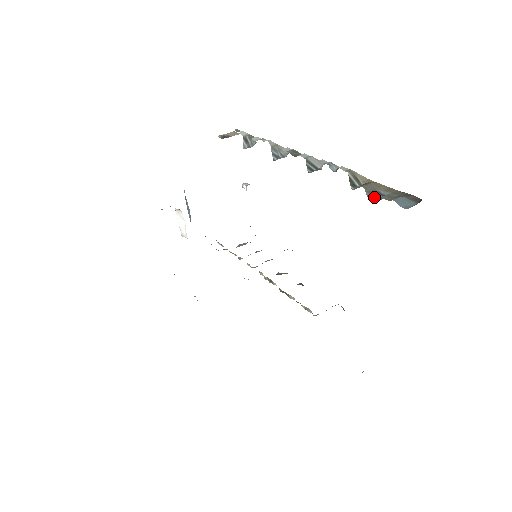
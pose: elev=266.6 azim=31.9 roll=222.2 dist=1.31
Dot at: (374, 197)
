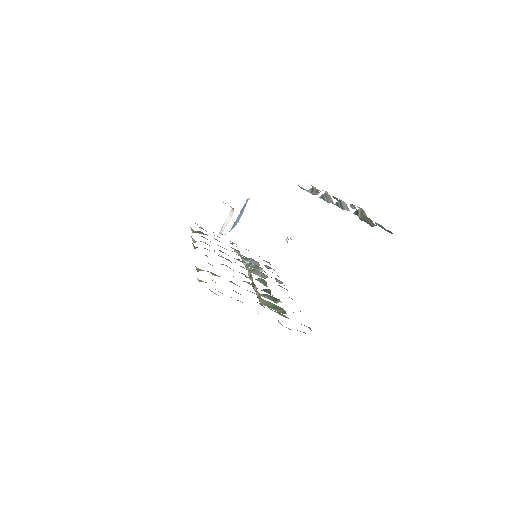
Dot at: (364, 220)
